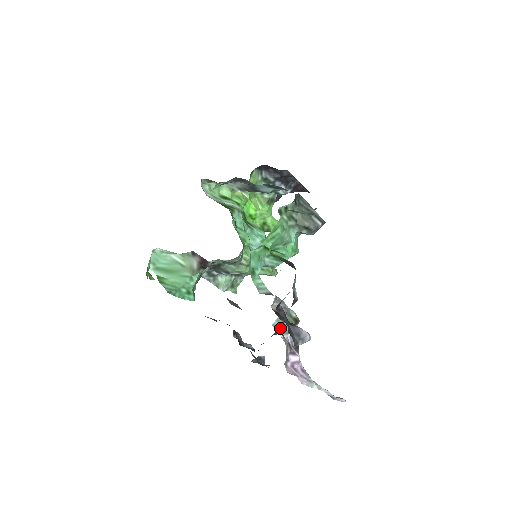
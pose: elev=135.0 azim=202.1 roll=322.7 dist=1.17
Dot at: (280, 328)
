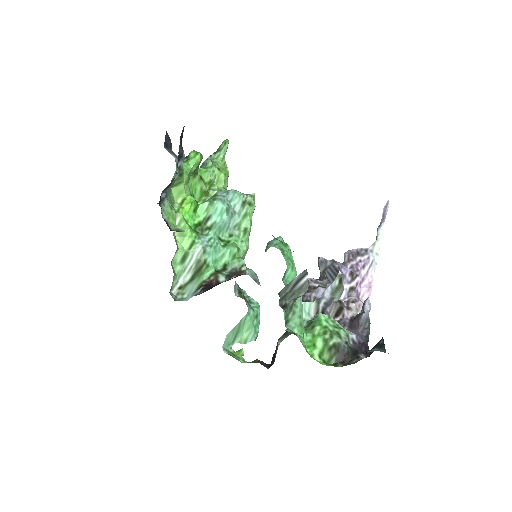
Dot at: (338, 297)
